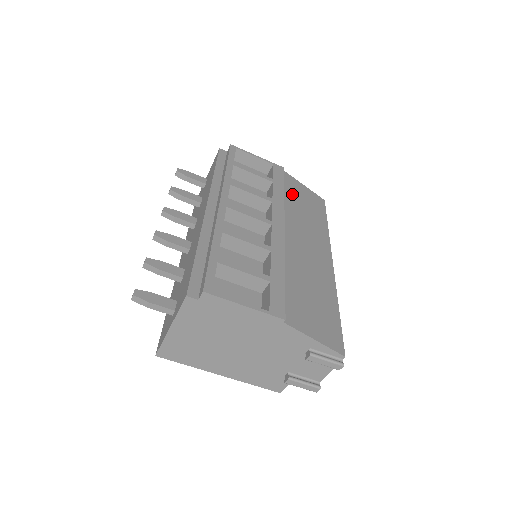
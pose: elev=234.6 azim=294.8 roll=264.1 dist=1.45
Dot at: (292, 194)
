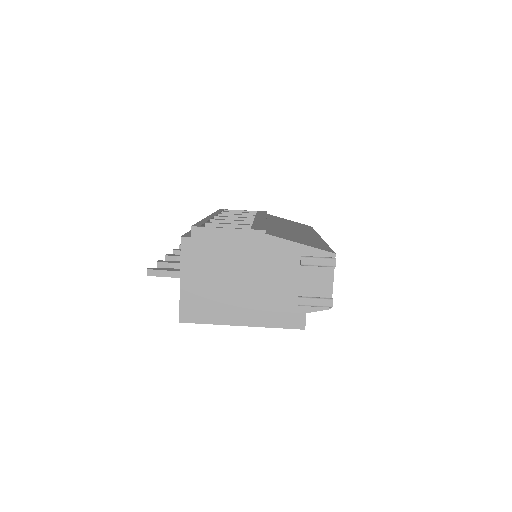
Dot at: occluded
